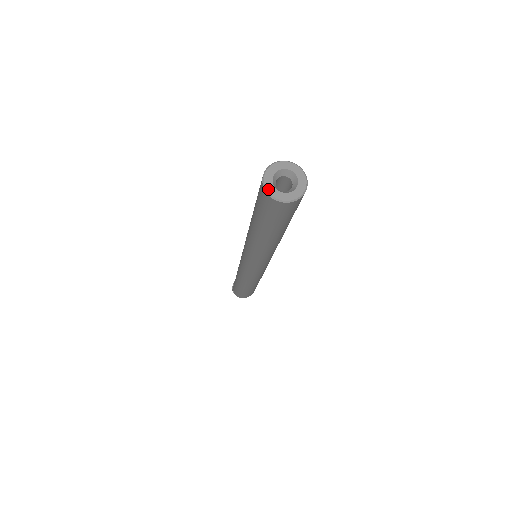
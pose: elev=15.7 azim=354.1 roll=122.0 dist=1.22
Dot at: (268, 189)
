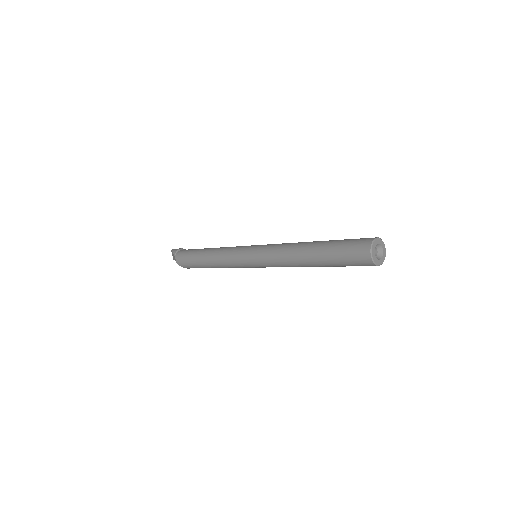
Dot at: (372, 249)
